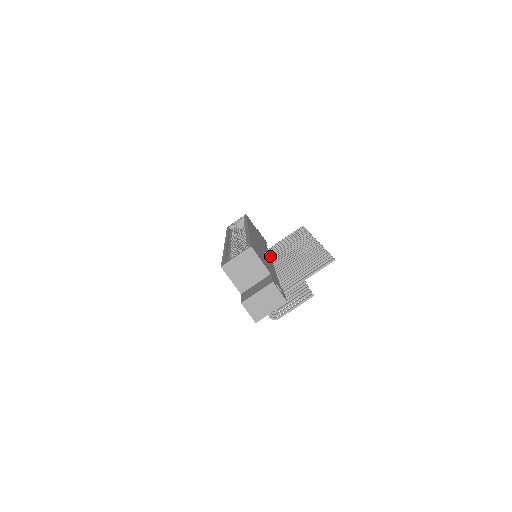
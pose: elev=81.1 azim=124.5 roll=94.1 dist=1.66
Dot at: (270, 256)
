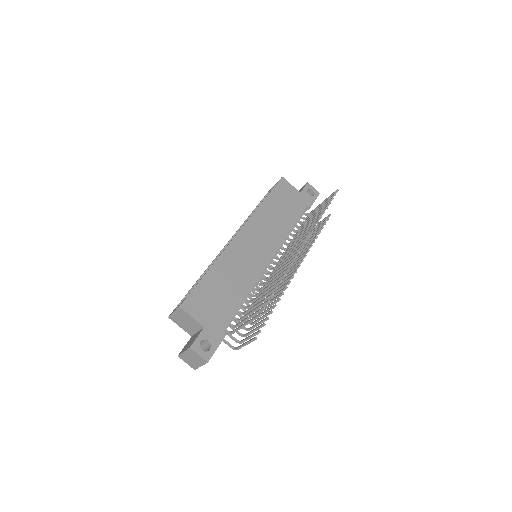
Dot at: occluded
